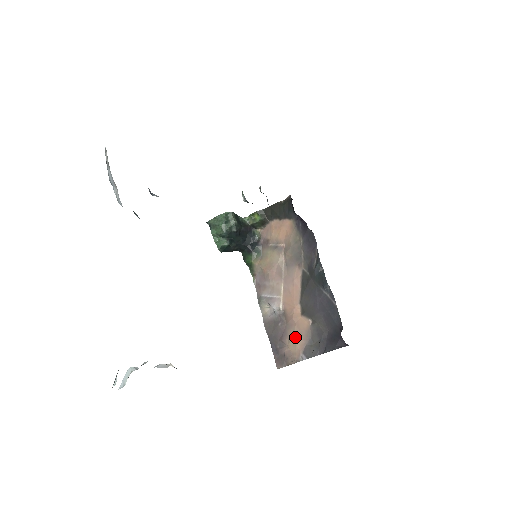
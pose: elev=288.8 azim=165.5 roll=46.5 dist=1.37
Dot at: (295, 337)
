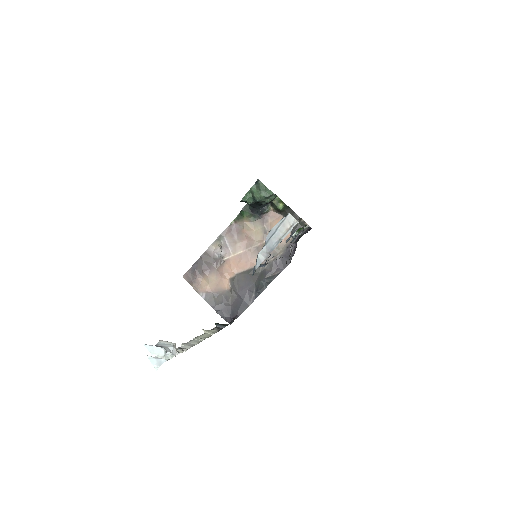
Dot at: (212, 282)
